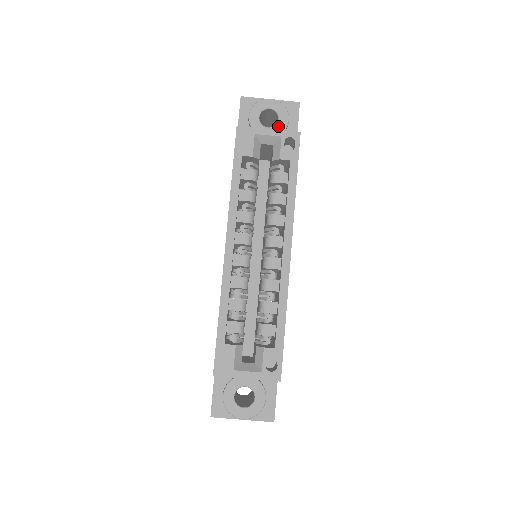
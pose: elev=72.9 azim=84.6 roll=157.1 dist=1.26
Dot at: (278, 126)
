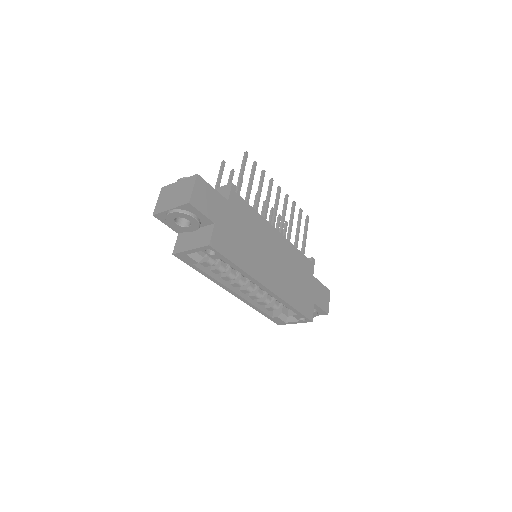
Dot at: (193, 224)
